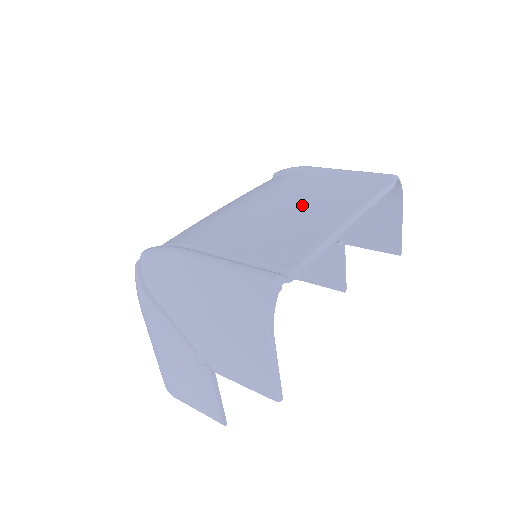
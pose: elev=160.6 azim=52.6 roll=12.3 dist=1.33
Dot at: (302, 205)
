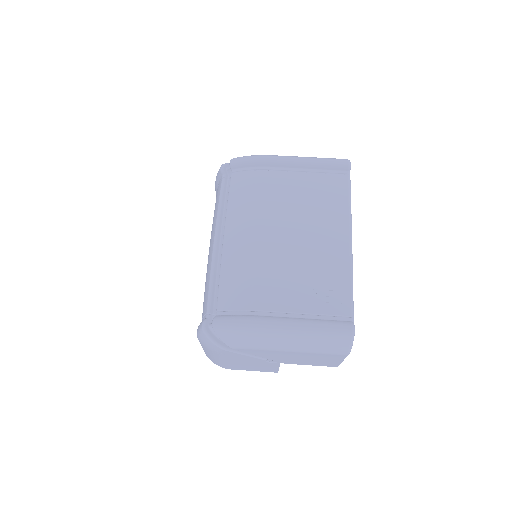
Dot at: (304, 227)
